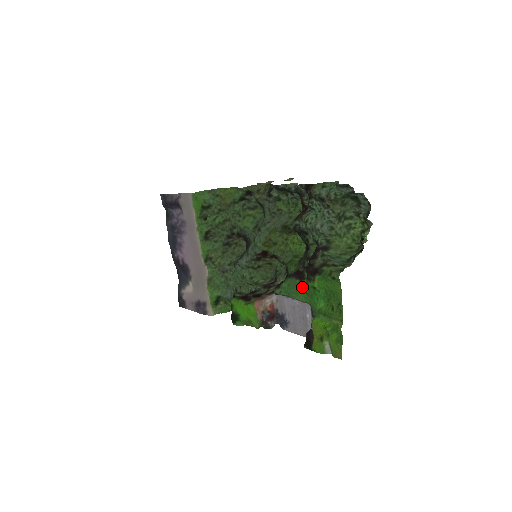
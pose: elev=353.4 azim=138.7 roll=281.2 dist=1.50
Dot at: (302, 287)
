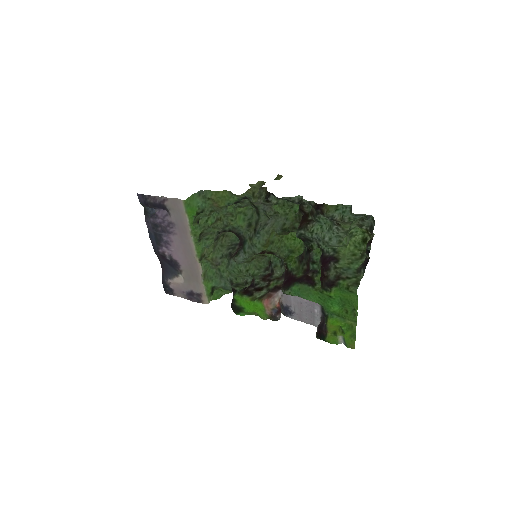
Dot at: (315, 292)
